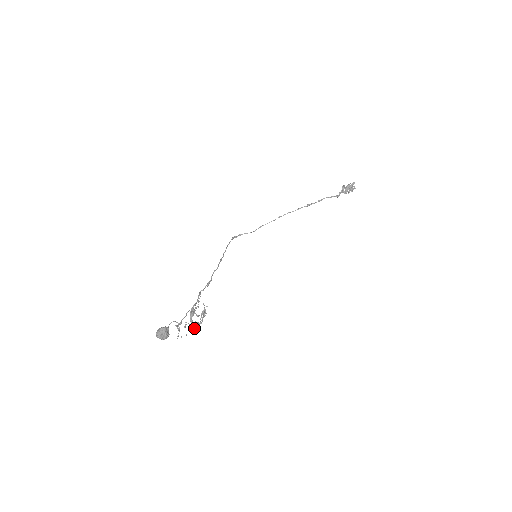
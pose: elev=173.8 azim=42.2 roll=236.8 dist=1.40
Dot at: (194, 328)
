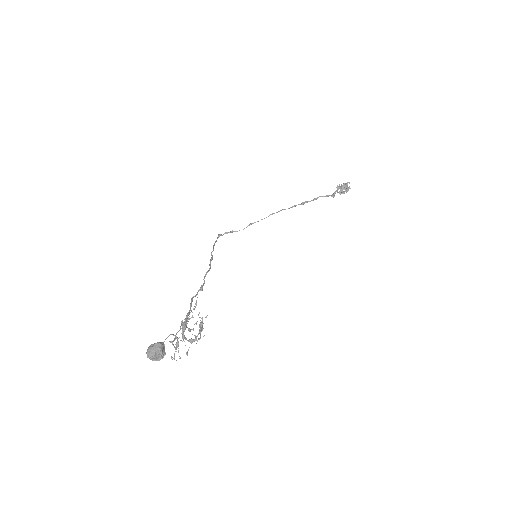
Dot at: occluded
